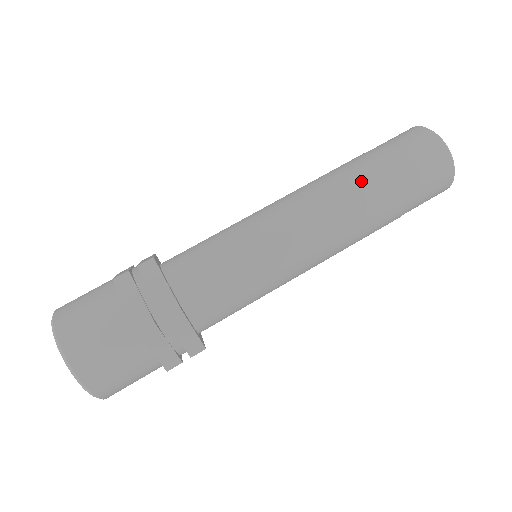
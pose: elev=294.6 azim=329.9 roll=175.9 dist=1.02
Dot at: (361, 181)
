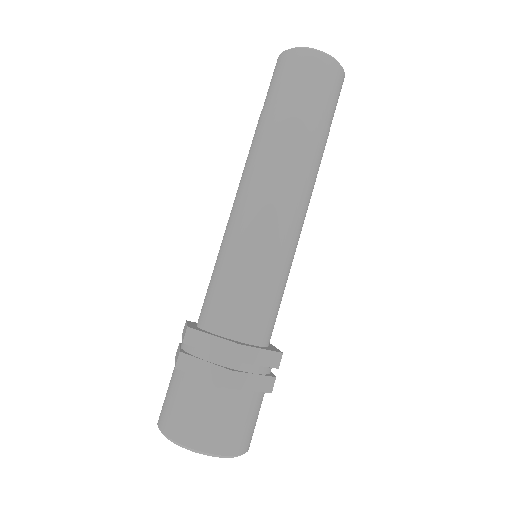
Dot at: (278, 135)
